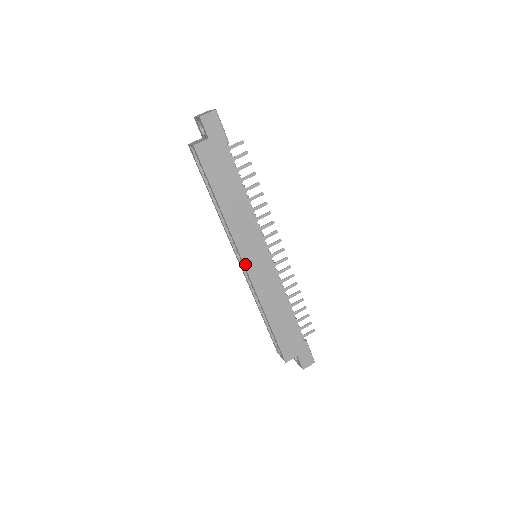
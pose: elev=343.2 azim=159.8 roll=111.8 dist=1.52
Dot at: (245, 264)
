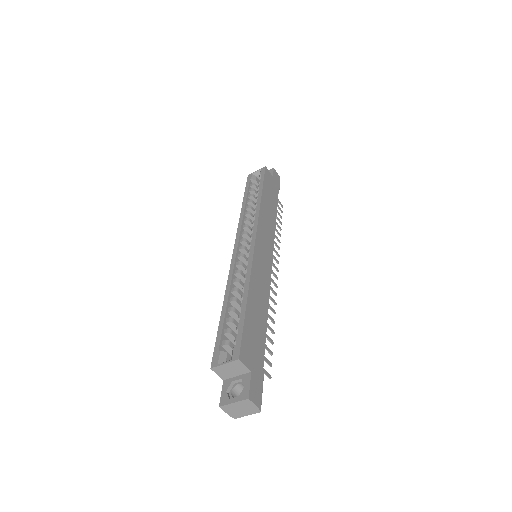
Dot at: (256, 238)
